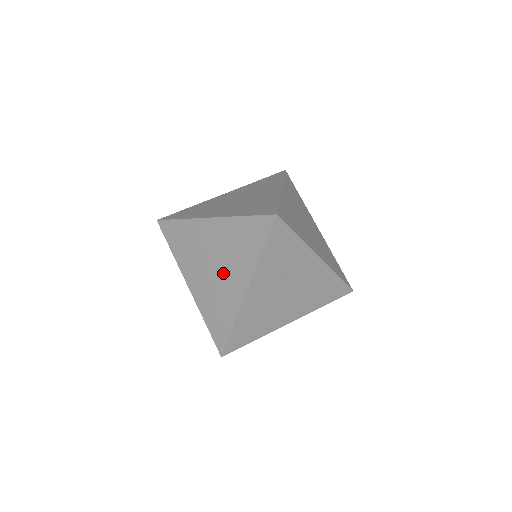
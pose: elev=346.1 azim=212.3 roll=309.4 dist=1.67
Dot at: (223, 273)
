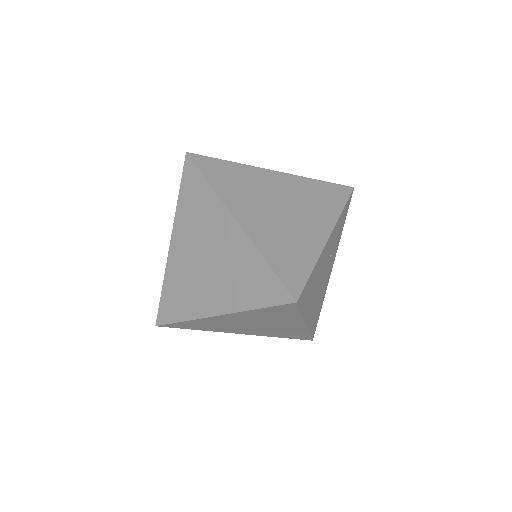
Dot at: (296, 216)
